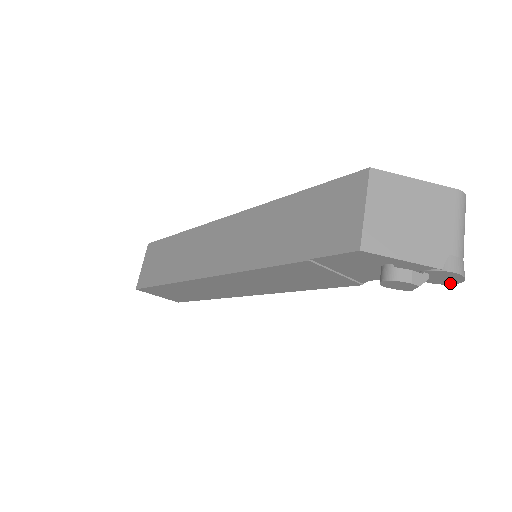
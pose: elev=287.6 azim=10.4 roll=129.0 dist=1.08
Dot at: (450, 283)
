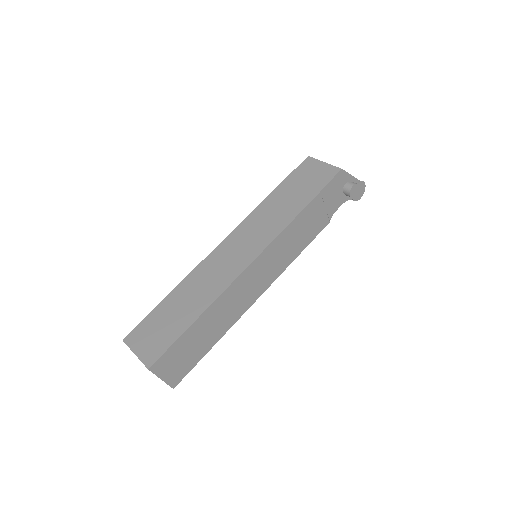
Dot at: (360, 197)
